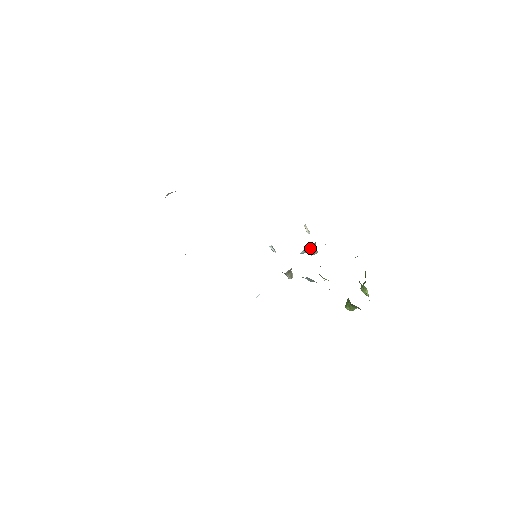
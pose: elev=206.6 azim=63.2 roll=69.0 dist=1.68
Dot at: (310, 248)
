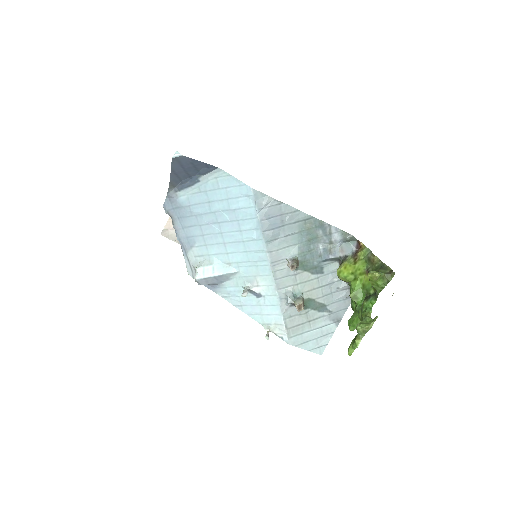
Dot at: (302, 297)
